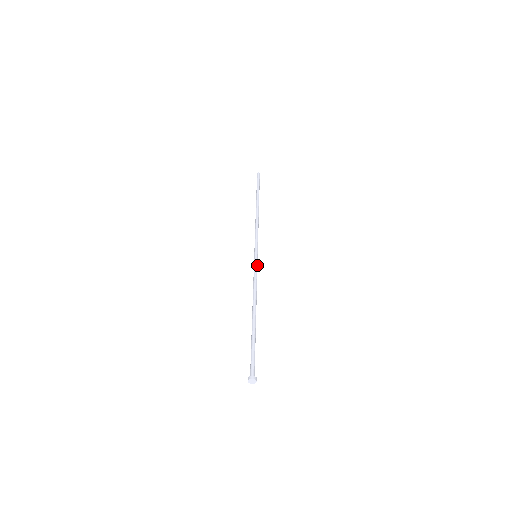
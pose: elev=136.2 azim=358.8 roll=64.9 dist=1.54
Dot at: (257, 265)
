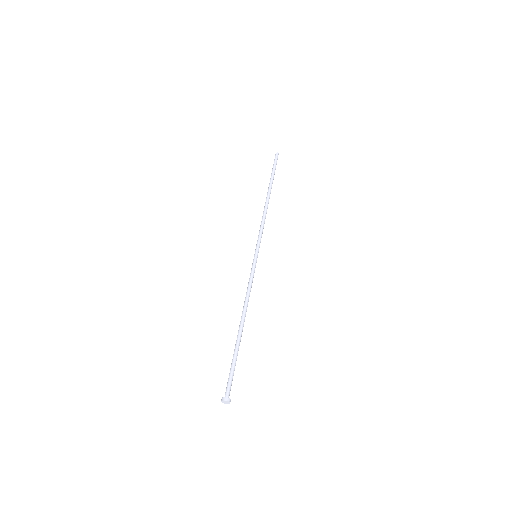
Dot at: (254, 267)
